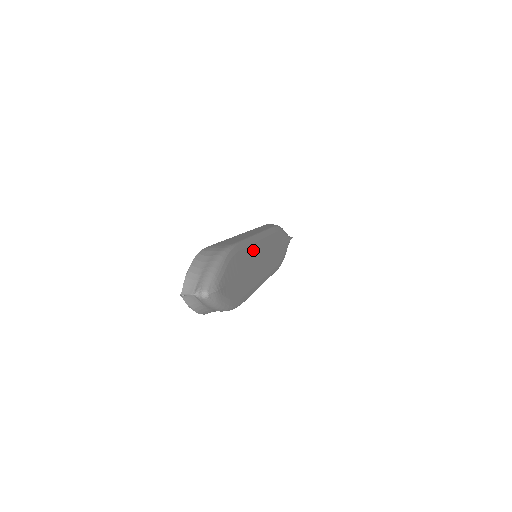
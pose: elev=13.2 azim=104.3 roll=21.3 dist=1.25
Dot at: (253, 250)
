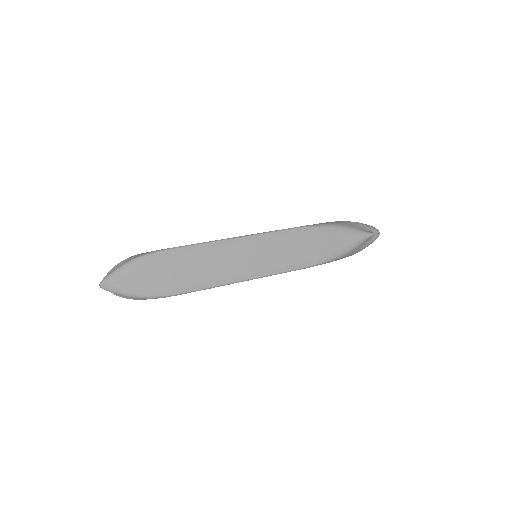
Dot at: (211, 252)
